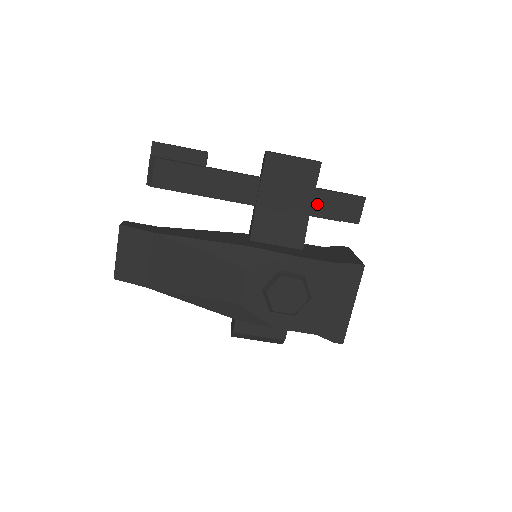
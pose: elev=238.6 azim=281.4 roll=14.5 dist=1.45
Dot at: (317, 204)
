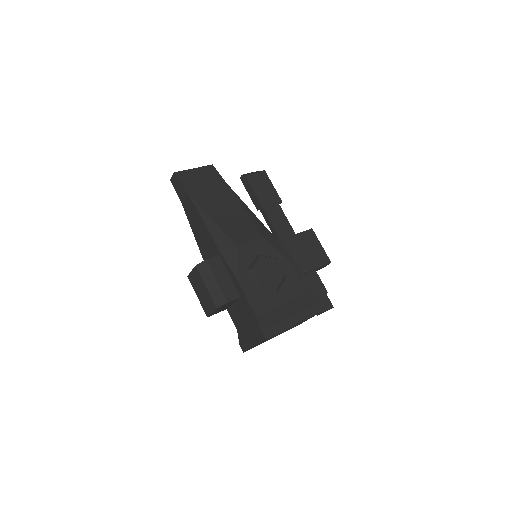
Dot at: (309, 277)
